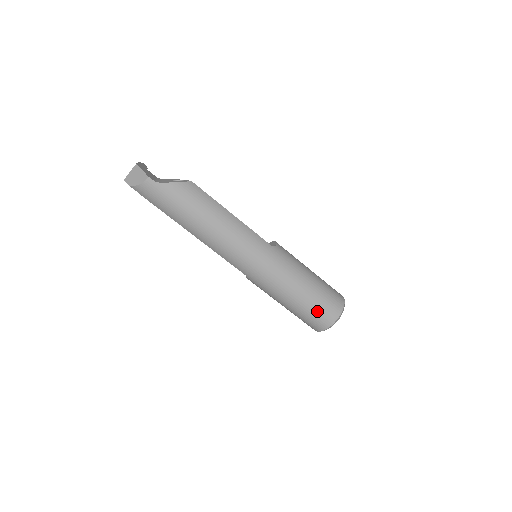
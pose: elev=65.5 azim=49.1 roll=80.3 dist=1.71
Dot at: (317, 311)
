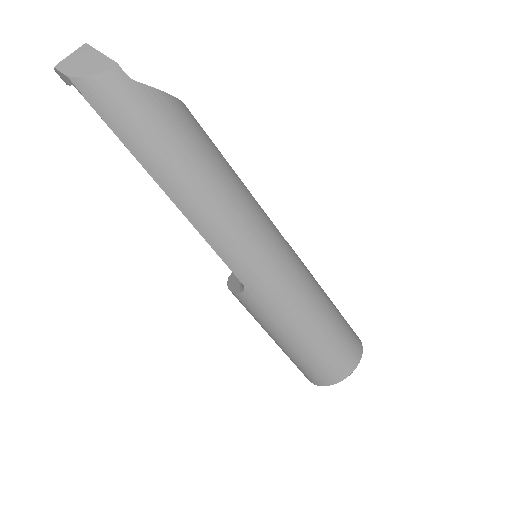
Dot at: (338, 349)
